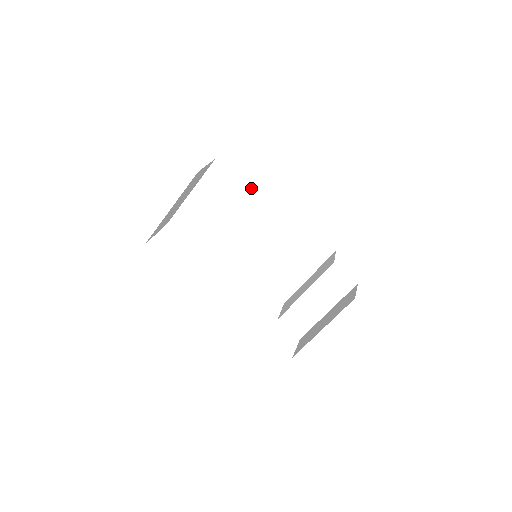
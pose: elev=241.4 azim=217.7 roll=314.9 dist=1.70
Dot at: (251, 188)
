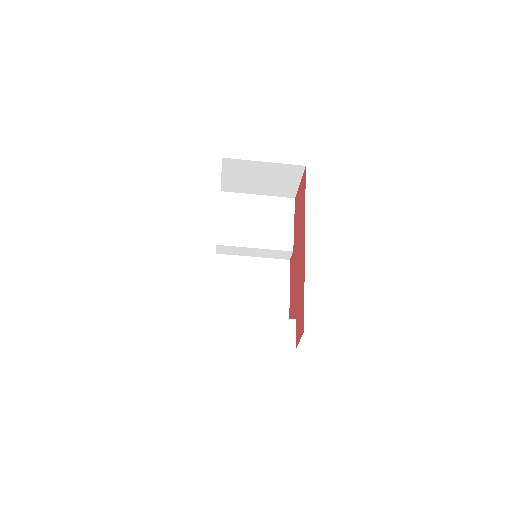
Dot at: (293, 233)
